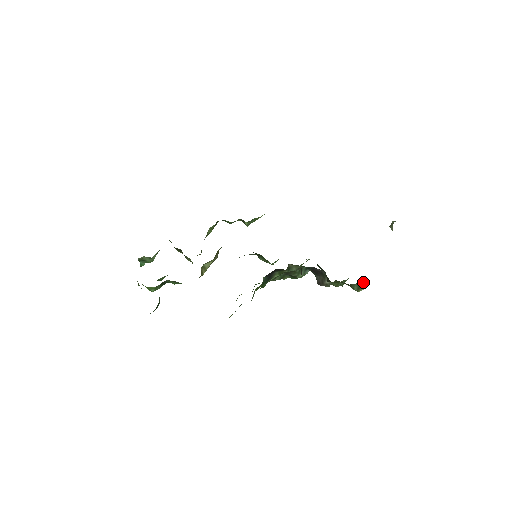
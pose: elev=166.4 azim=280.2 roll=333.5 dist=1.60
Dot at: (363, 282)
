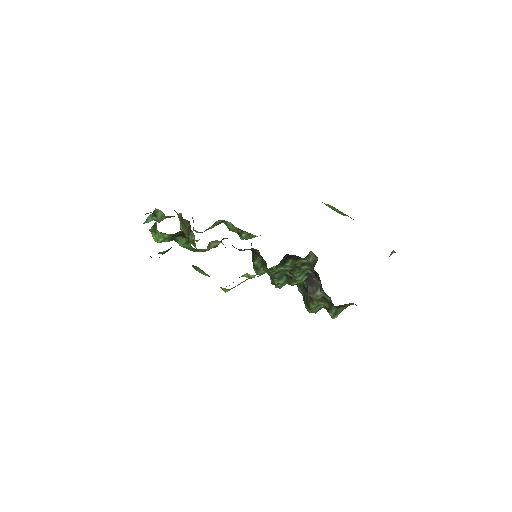
Dot at: (341, 308)
